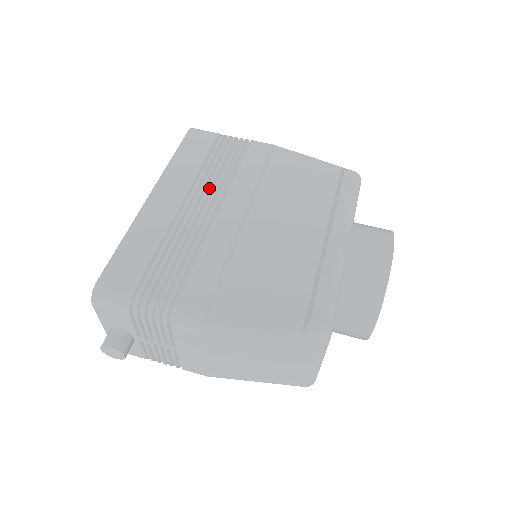
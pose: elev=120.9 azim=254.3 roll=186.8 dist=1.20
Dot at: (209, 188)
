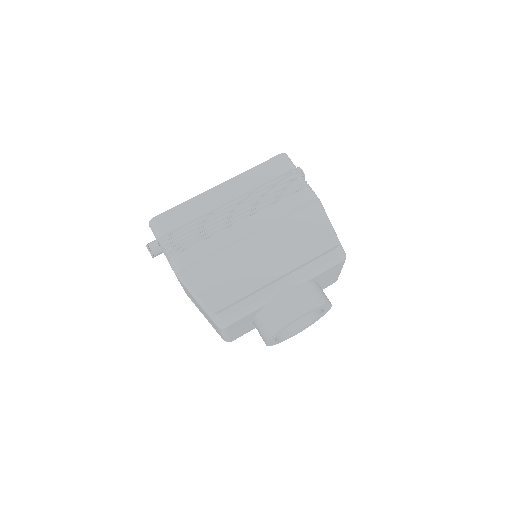
Dot at: (251, 202)
